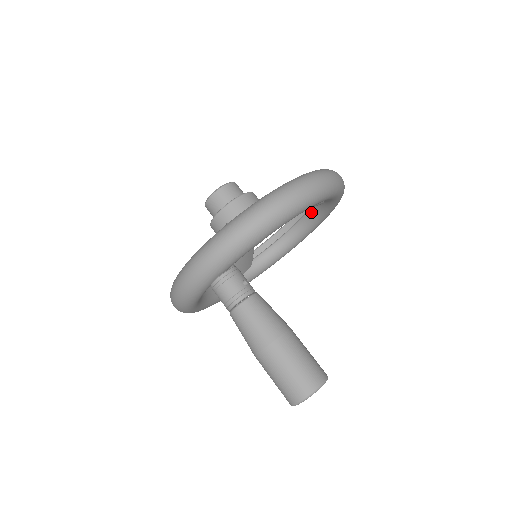
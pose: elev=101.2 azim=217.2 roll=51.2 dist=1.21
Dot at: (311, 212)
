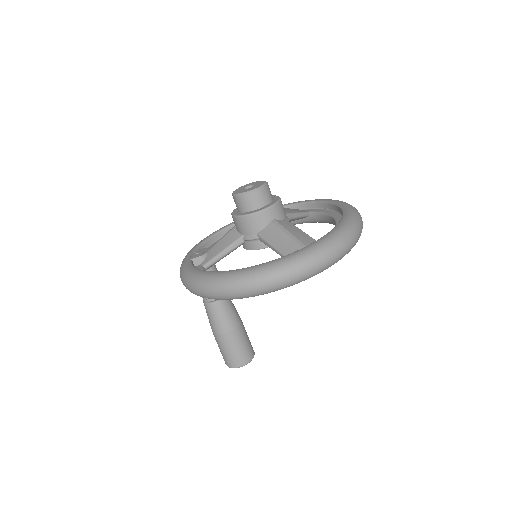
Dot at: occluded
